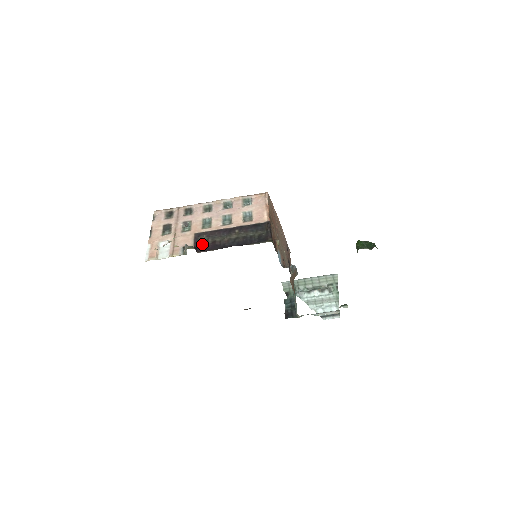
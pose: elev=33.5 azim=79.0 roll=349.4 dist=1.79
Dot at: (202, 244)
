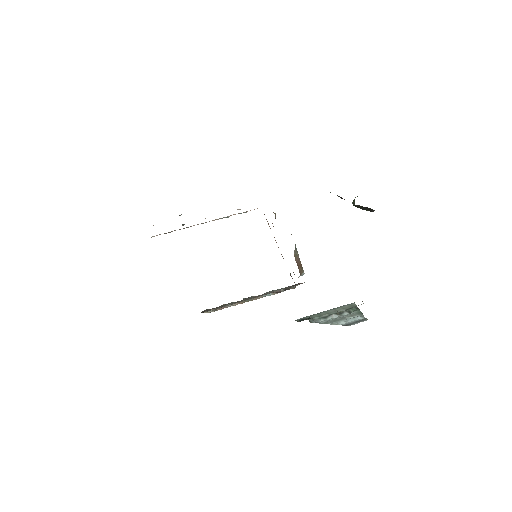
Dot at: occluded
